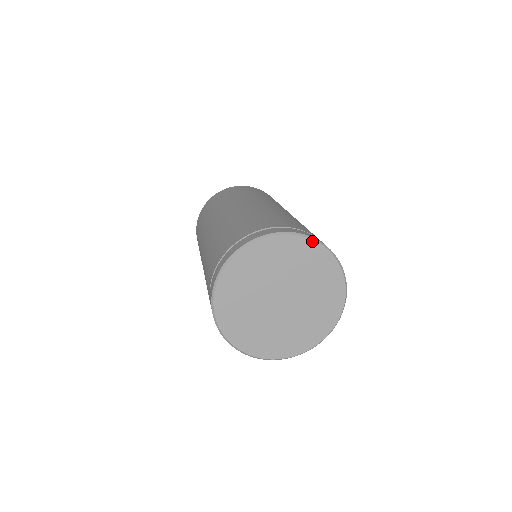
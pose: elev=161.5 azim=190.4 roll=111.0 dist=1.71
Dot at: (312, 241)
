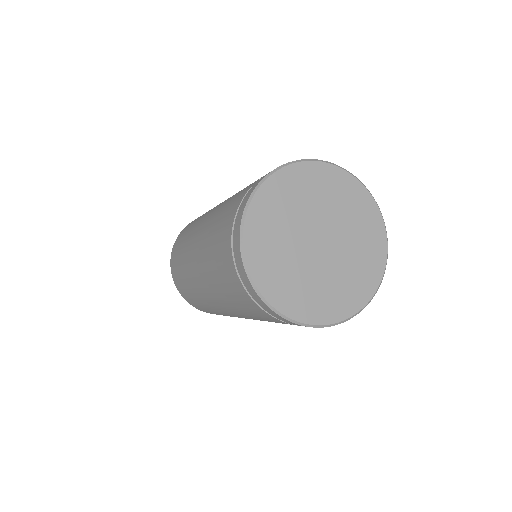
Dot at: (353, 177)
